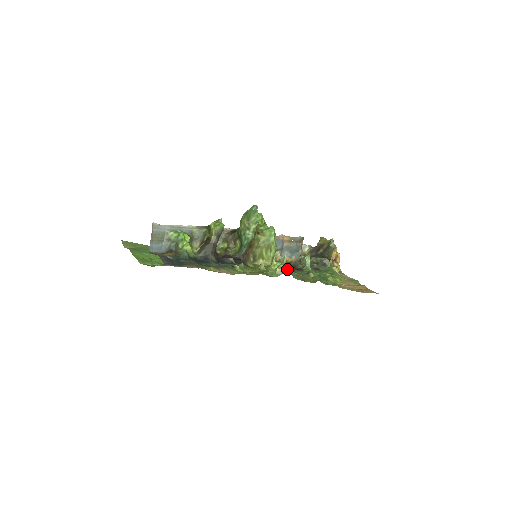
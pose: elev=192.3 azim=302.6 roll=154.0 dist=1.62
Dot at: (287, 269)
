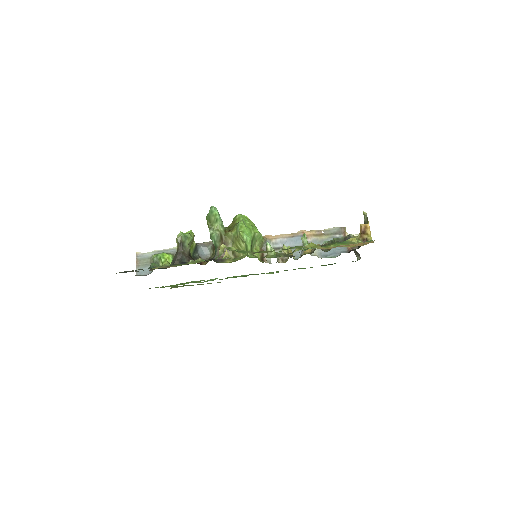
Dot at: (232, 247)
